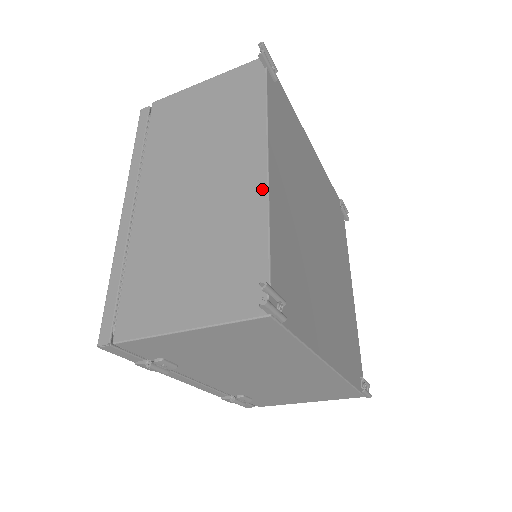
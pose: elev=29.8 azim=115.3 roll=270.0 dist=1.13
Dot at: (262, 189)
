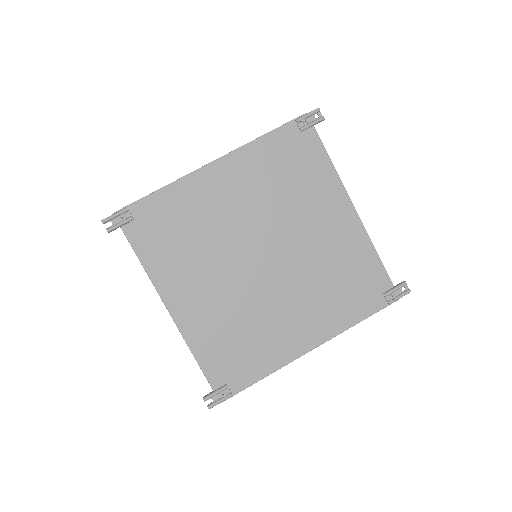
Dot at: (178, 329)
